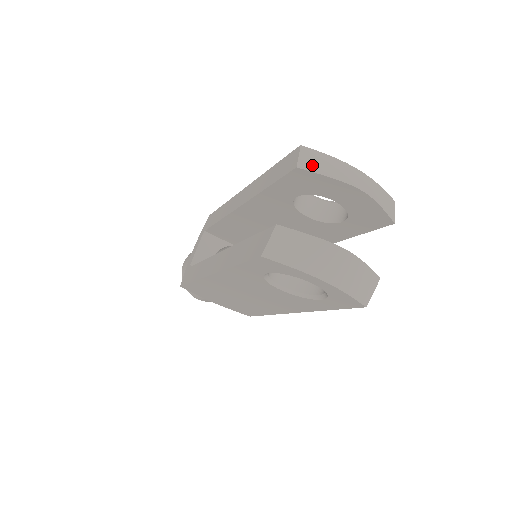
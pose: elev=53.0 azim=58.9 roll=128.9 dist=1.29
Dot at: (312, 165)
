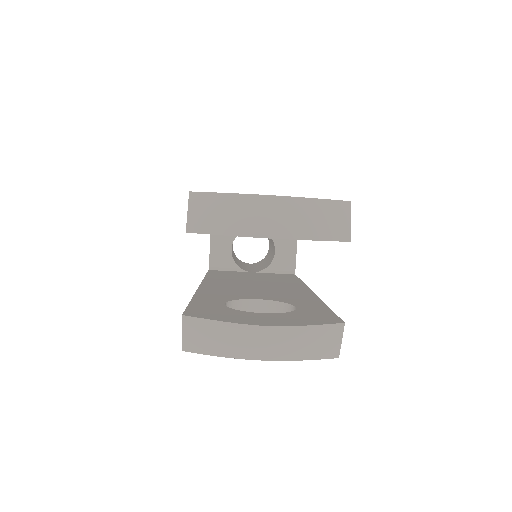
Dot at: (203, 222)
